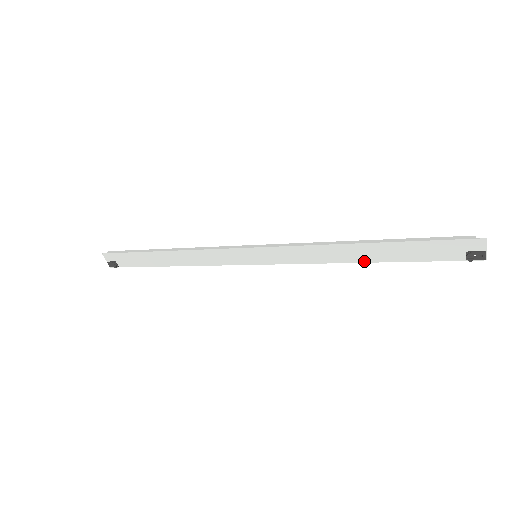
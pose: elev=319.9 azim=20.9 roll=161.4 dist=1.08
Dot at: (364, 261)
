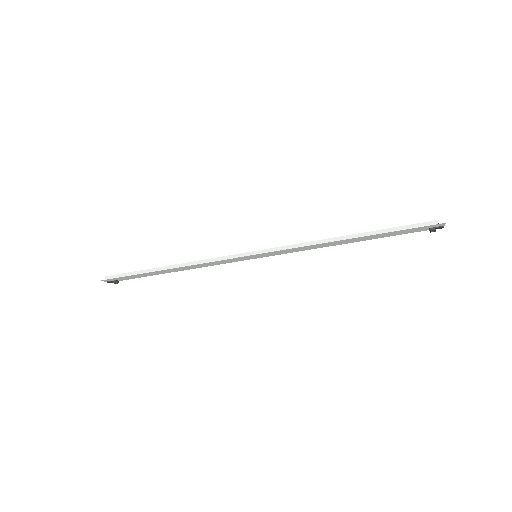
Dot at: occluded
